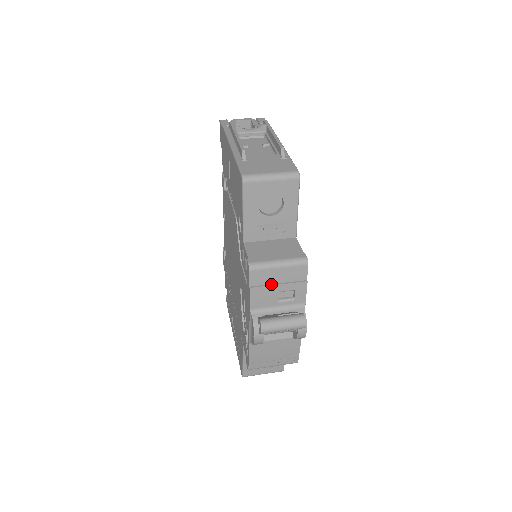
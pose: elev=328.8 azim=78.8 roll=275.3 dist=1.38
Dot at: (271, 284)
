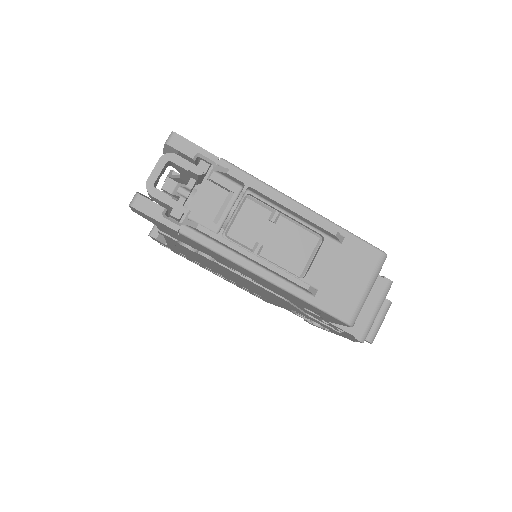
Dot at: occluded
